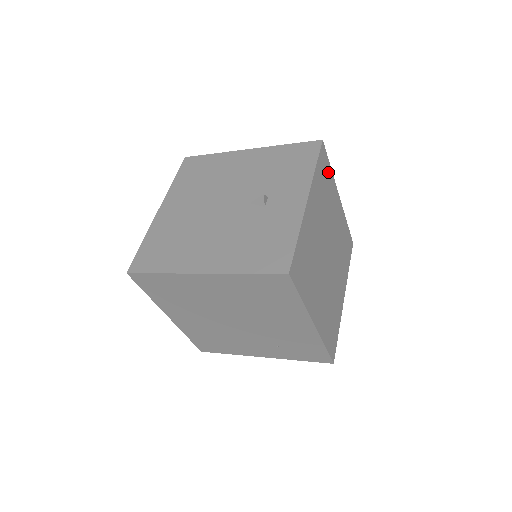
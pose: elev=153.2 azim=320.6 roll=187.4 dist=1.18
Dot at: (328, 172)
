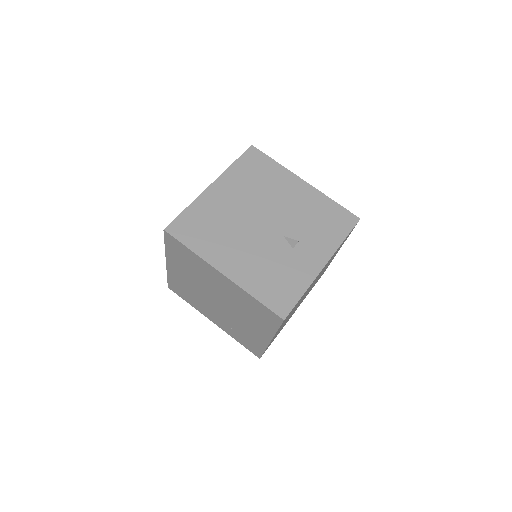
Dot at: occluded
